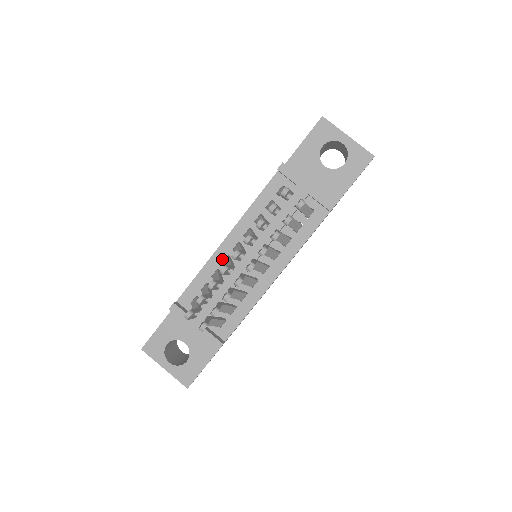
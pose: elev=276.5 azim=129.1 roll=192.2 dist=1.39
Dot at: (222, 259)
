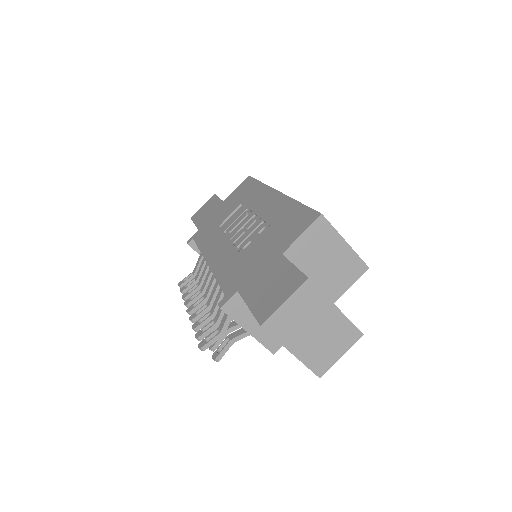
Dot at: occluded
